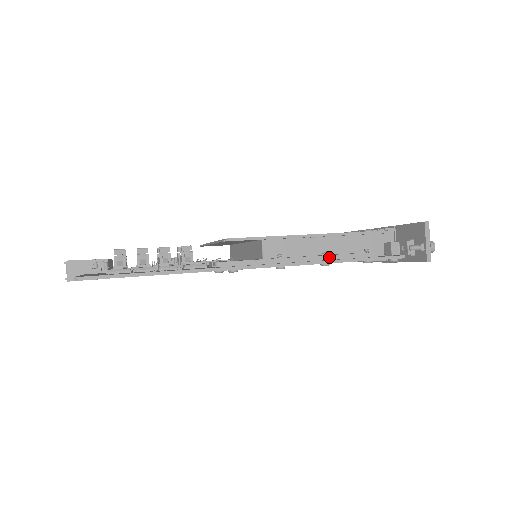
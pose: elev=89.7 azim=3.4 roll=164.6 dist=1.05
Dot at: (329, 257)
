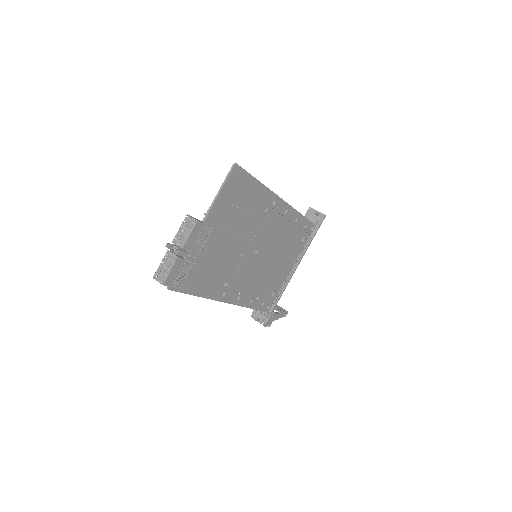
Dot at: occluded
